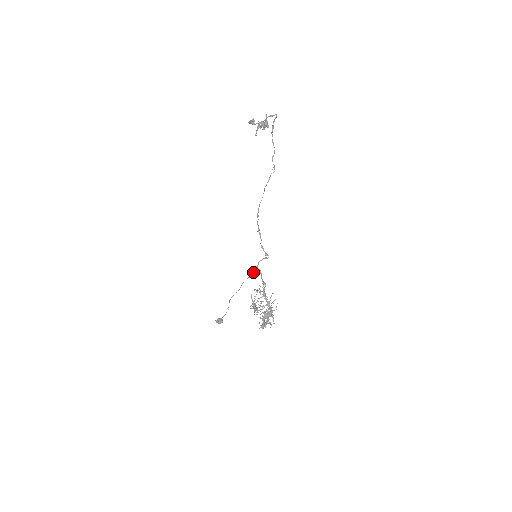
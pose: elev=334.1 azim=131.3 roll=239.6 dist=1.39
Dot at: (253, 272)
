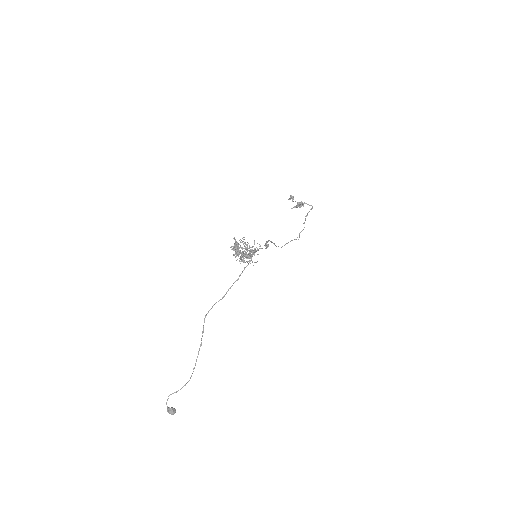
Dot at: (247, 265)
